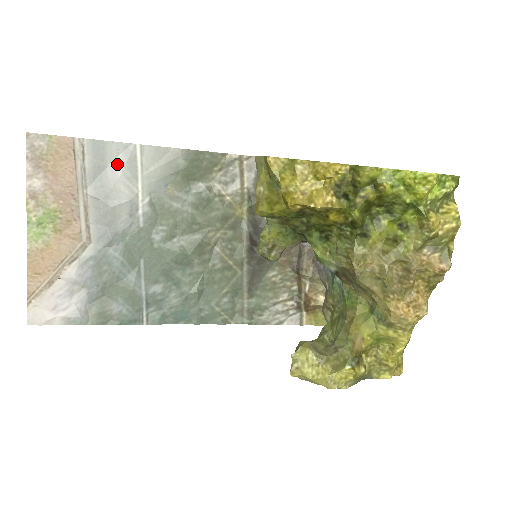
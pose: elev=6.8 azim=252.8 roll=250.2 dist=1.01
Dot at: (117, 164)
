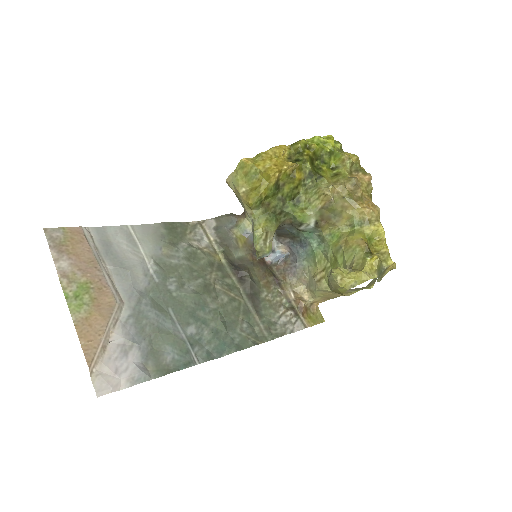
Dot at: (119, 241)
